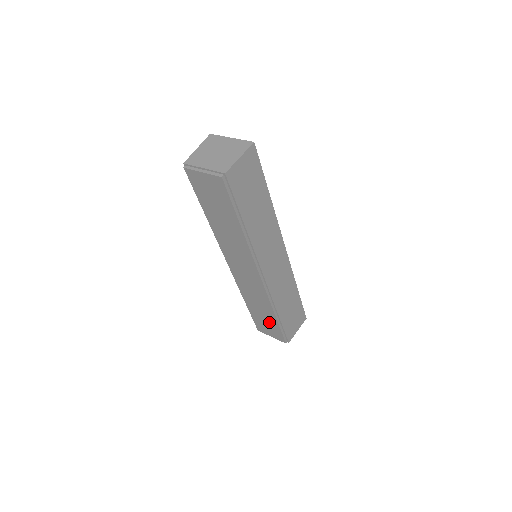
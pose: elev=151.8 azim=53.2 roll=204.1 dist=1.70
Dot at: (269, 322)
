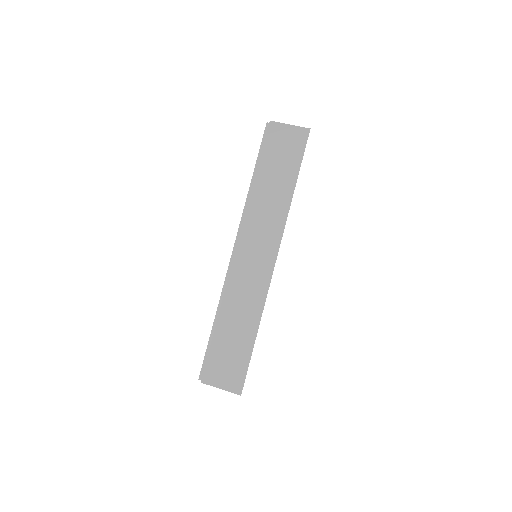
Dot at: occluded
